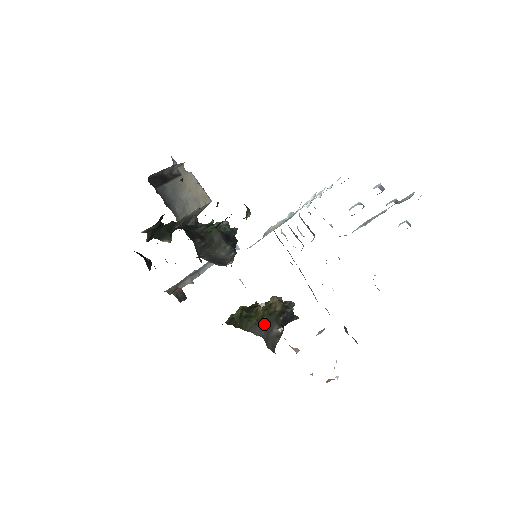
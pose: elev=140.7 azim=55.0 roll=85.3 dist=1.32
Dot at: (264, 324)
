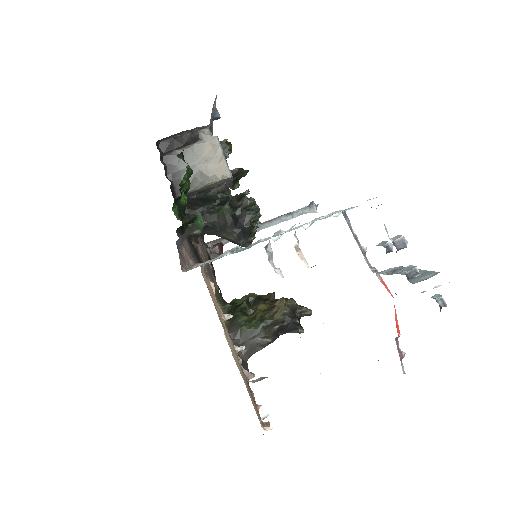
Dot at: (246, 329)
